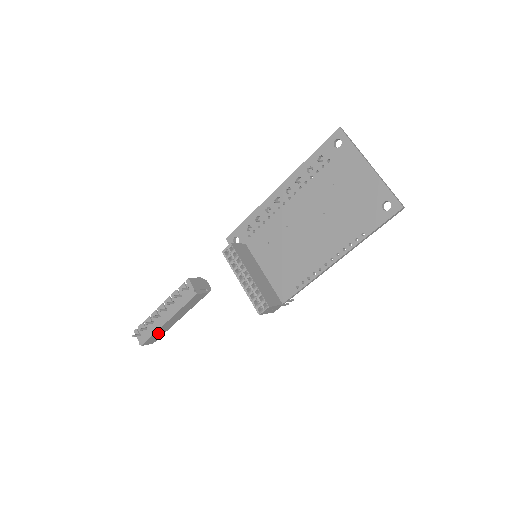
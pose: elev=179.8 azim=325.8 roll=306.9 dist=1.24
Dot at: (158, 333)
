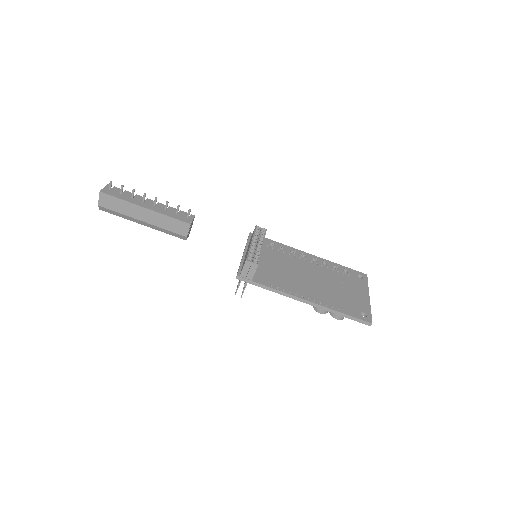
Dot at: (122, 205)
